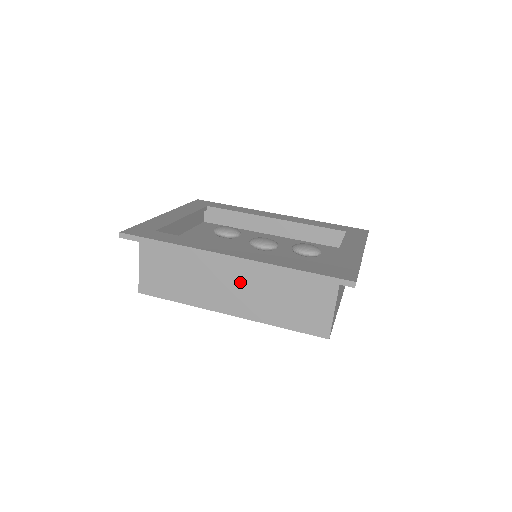
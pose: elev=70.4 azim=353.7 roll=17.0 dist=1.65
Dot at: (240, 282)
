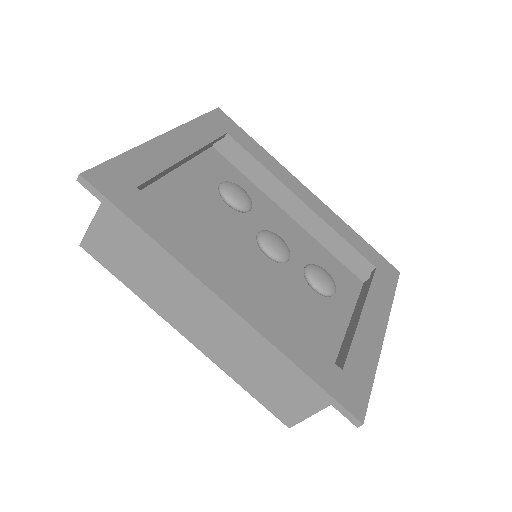
Dot at: (220, 321)
